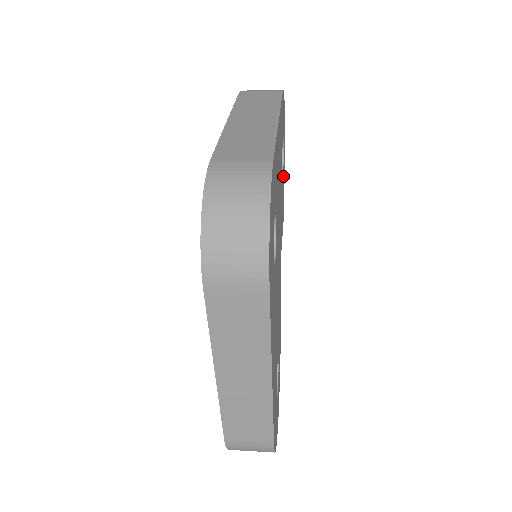
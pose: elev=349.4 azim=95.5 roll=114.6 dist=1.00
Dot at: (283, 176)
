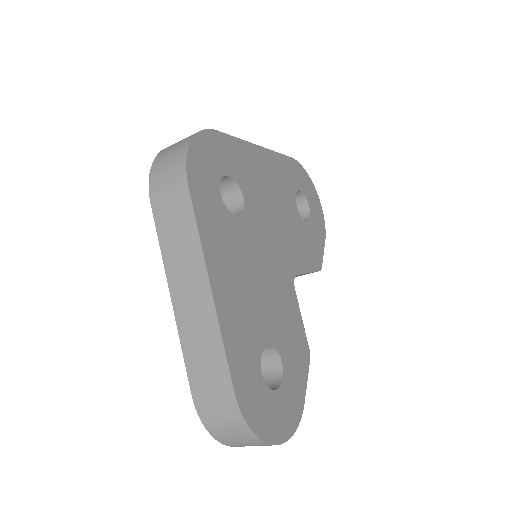
Dot at: (311, 228)
